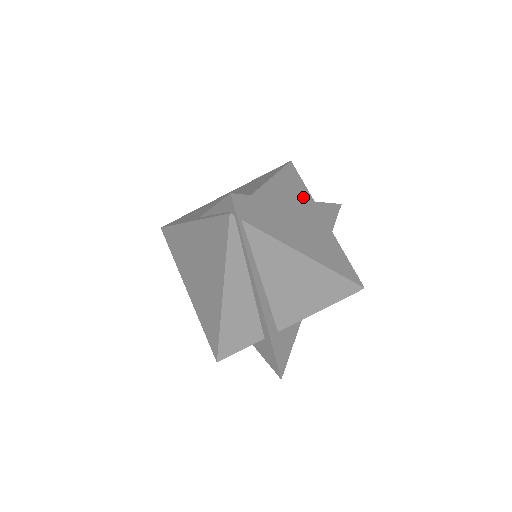
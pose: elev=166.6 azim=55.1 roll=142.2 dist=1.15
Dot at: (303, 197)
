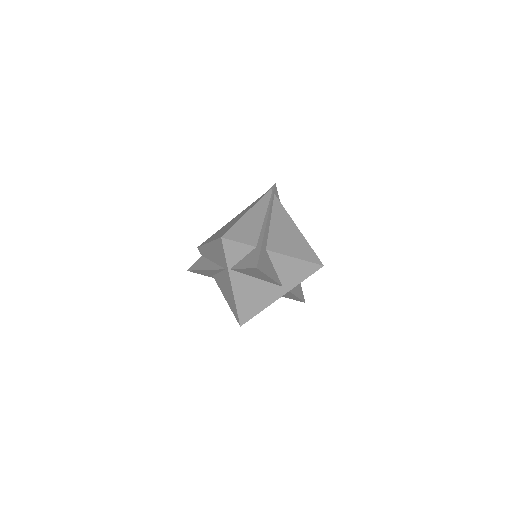
Dot at: occluded
